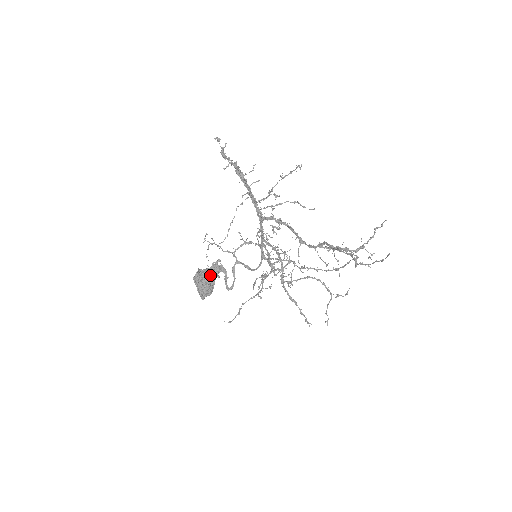
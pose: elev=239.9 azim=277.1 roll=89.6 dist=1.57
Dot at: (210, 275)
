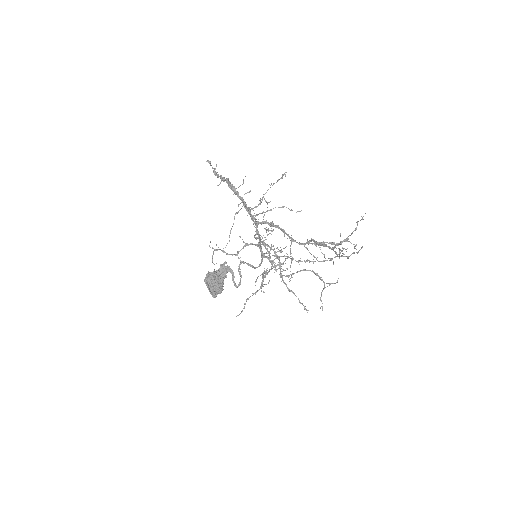
Dot at: (219, 276)
